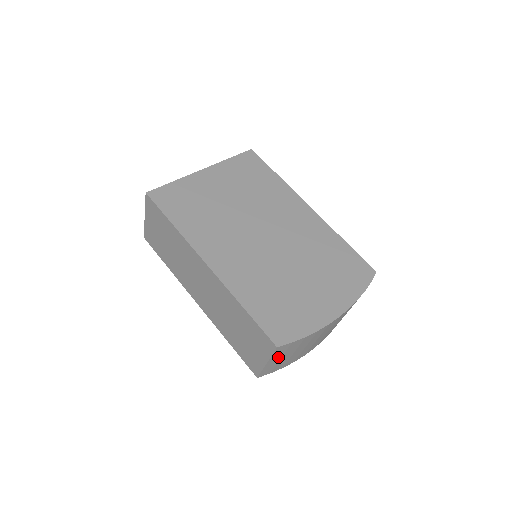
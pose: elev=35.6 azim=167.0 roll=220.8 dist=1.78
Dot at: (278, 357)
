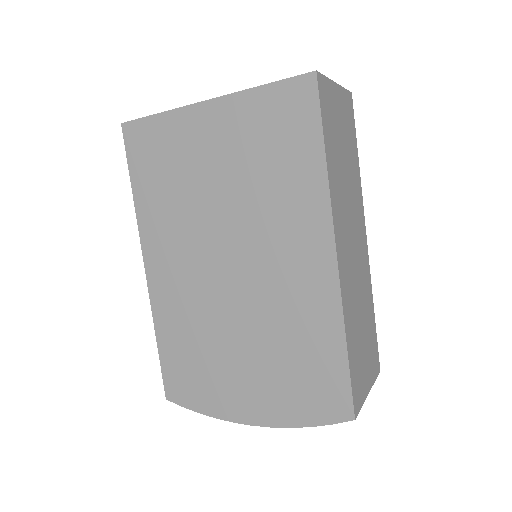
Dot at: occluded
